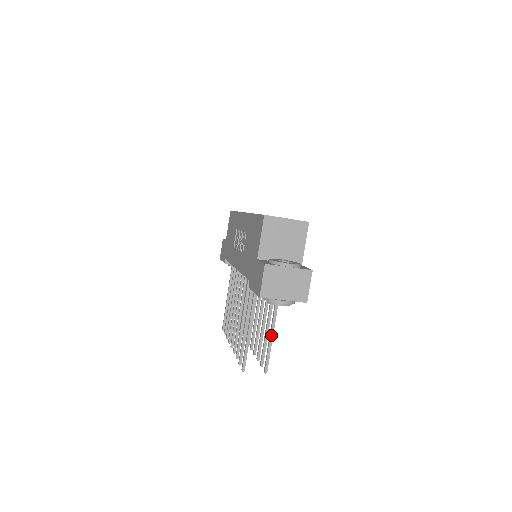
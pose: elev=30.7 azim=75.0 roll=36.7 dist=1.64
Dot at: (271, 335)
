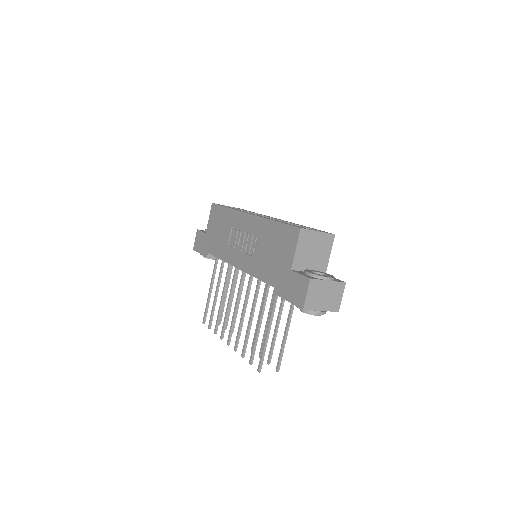
Dot at: (285, 337)
